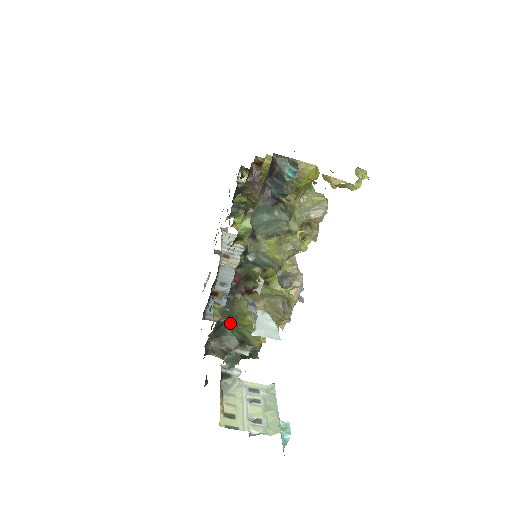
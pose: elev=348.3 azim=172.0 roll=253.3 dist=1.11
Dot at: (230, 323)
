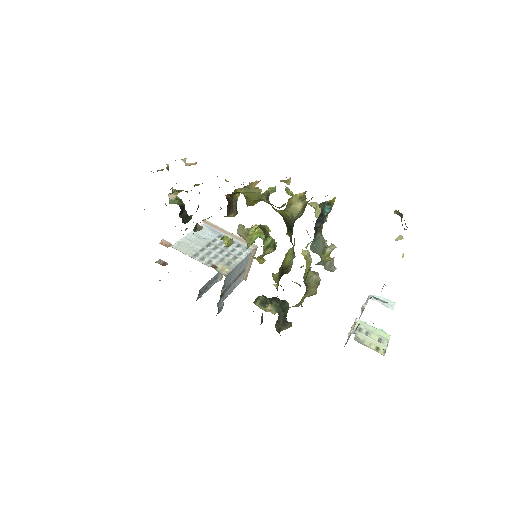
Dot at: occluded
